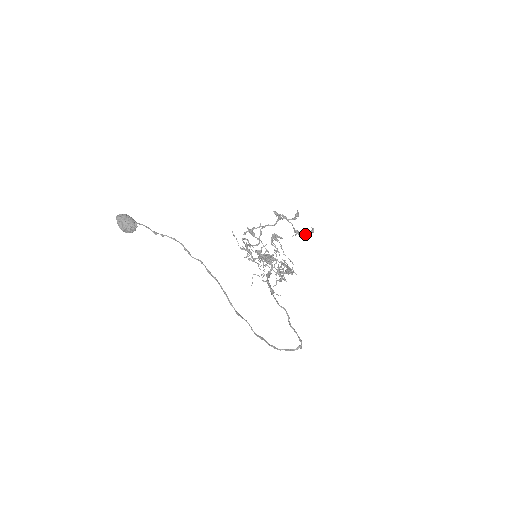
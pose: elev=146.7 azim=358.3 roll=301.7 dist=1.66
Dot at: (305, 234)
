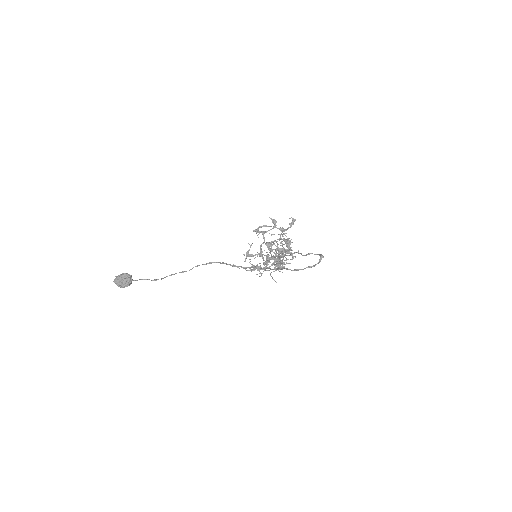
Dot at: (290, 226)
